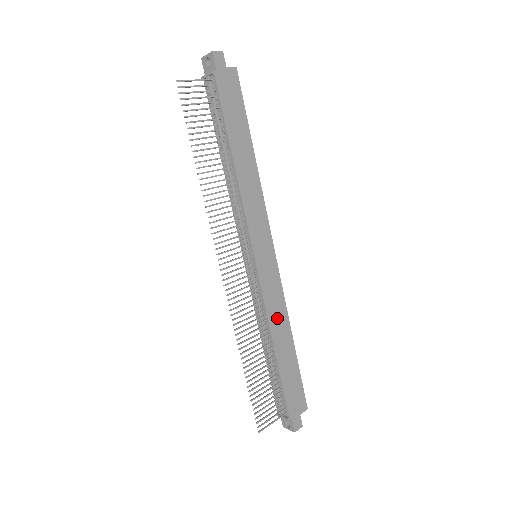
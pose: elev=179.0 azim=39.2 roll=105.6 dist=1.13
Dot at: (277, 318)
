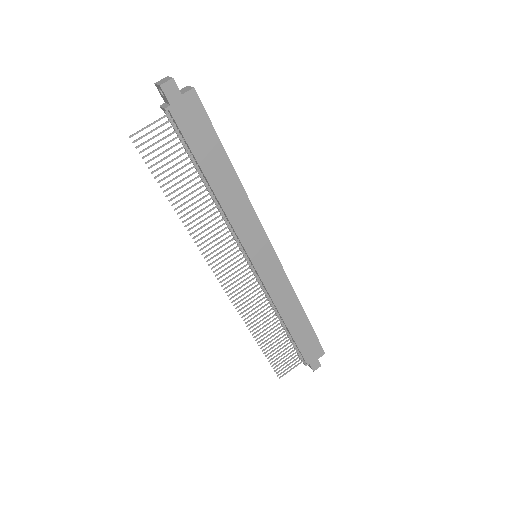
Dot at: (284, 301)
